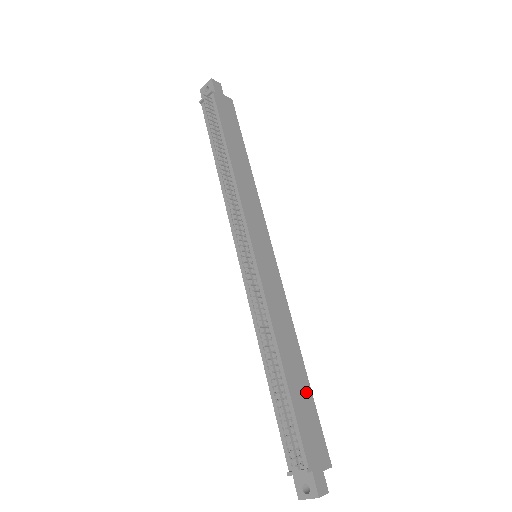
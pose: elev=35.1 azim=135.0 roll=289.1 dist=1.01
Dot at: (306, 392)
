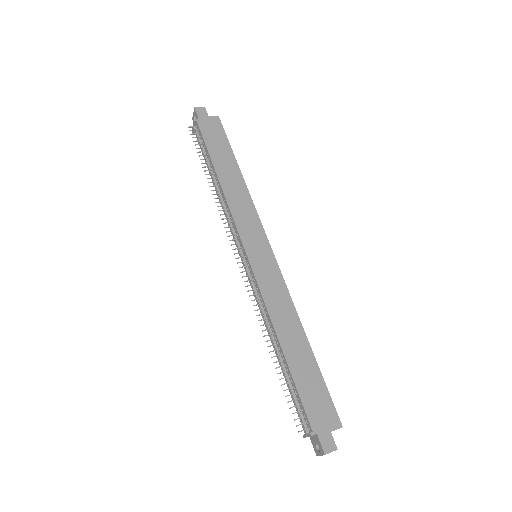
Dot at: (311, 367)
